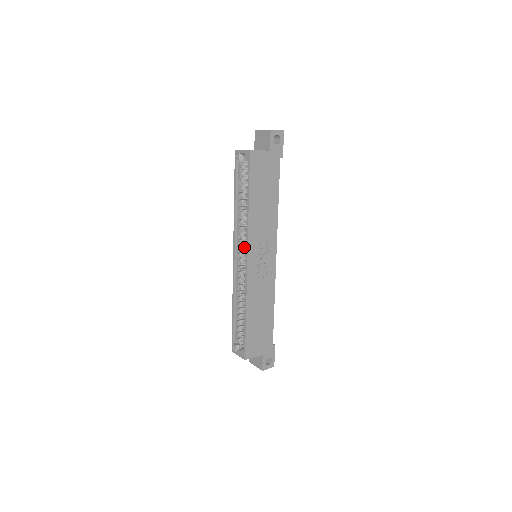
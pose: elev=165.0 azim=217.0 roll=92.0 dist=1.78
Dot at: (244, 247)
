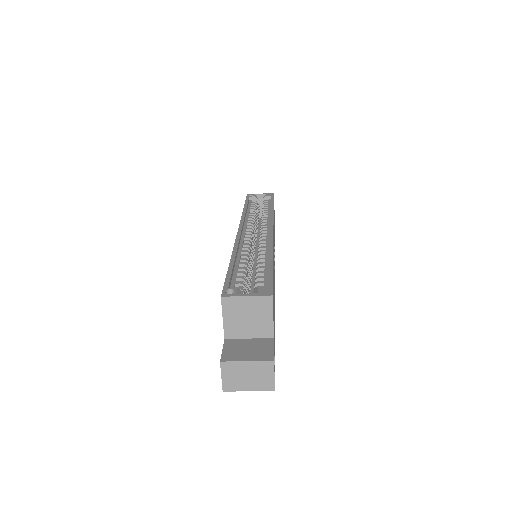
Dot at: (253, 233)
